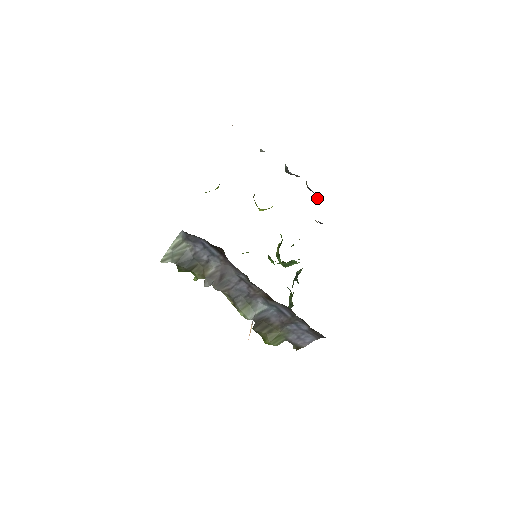
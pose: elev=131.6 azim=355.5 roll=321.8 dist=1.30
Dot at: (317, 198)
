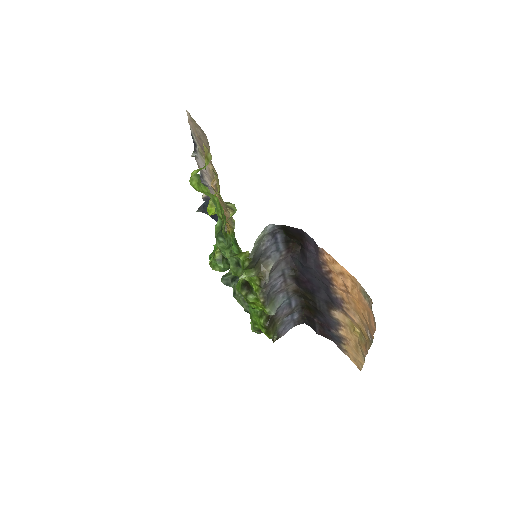
Dot at: occluded
